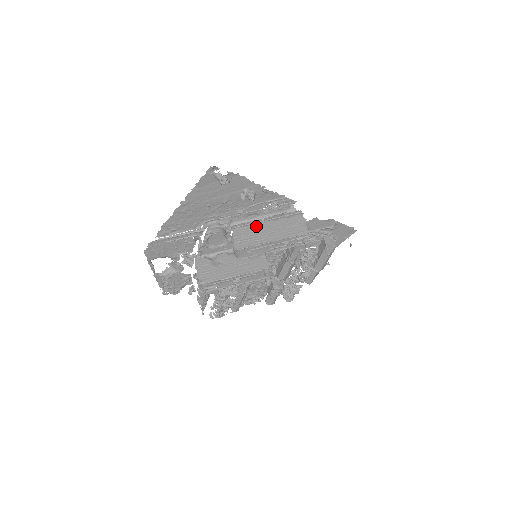
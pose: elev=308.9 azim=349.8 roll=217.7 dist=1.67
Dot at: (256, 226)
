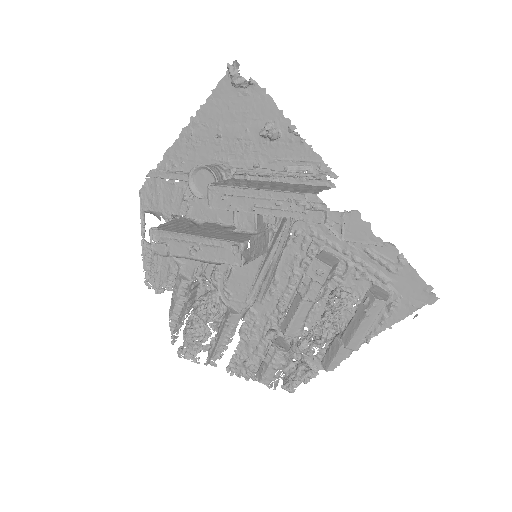
Dot at: (260, 181)
